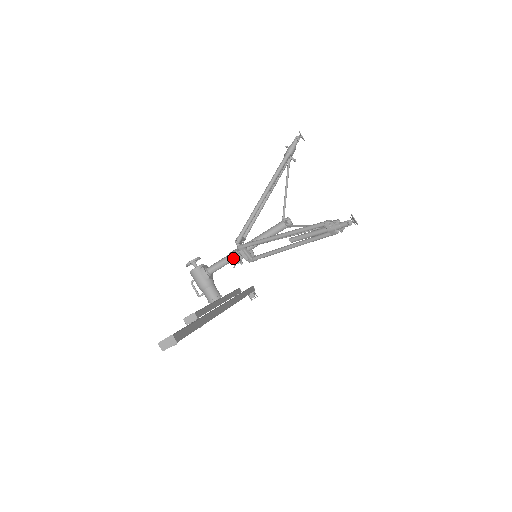
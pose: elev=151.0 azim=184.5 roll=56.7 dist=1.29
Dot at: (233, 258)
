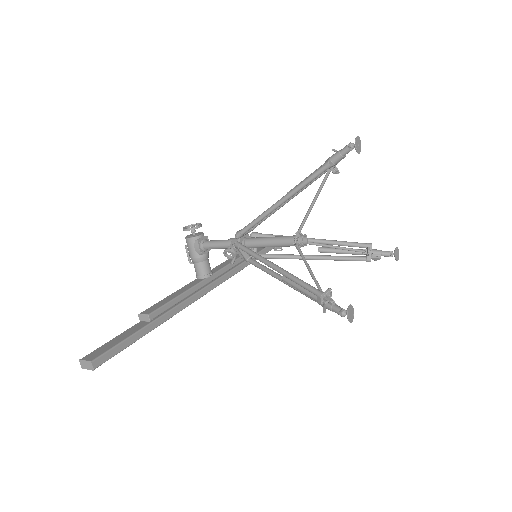
Dot at: (227, 251)
